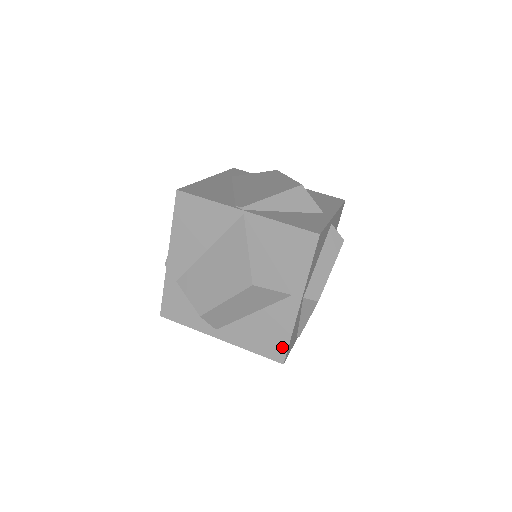
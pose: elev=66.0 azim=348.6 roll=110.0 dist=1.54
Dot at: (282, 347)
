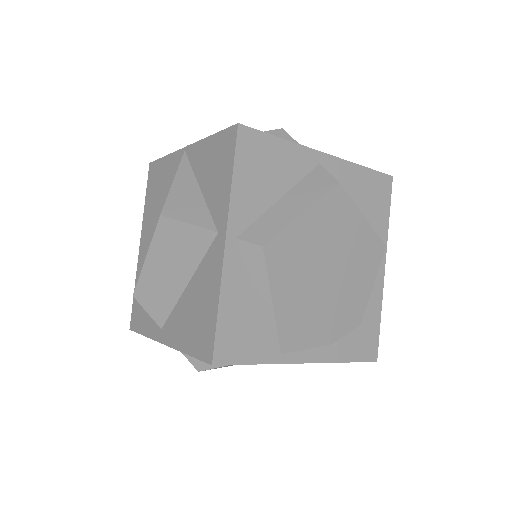
Dot at: (210, 331)
